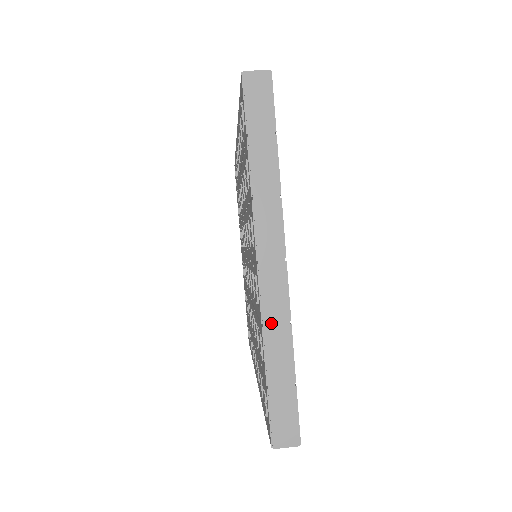
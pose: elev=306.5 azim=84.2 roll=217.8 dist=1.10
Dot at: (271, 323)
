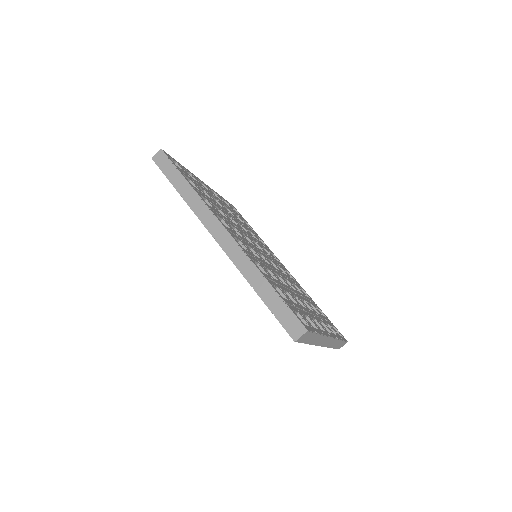
Dot at: (331, 345)
